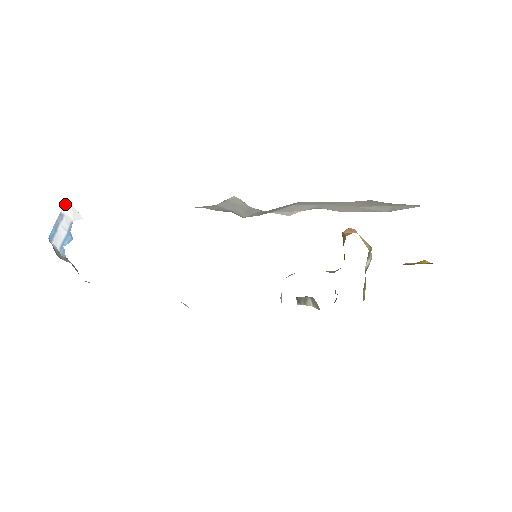
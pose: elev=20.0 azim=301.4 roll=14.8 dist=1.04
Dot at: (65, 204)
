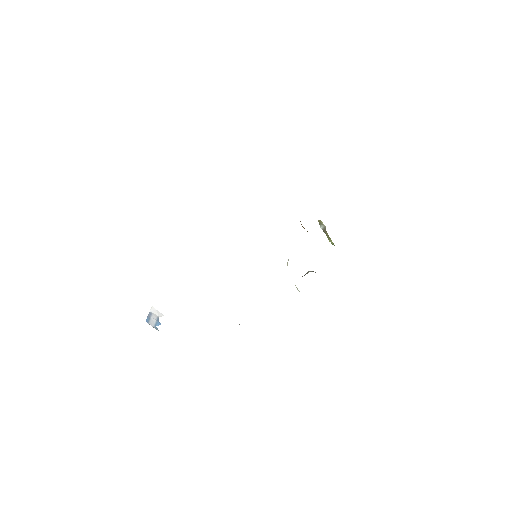
Dot at: (151, 308)
